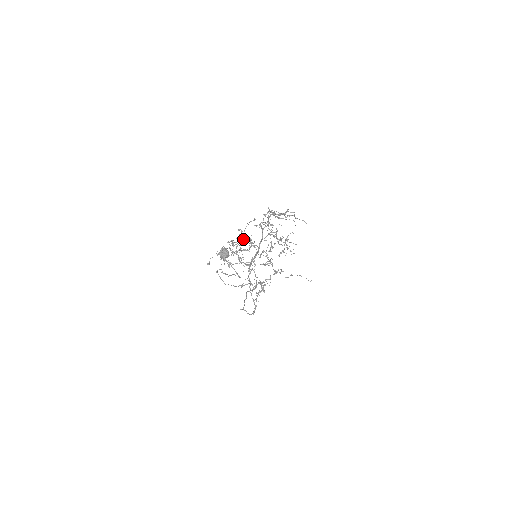
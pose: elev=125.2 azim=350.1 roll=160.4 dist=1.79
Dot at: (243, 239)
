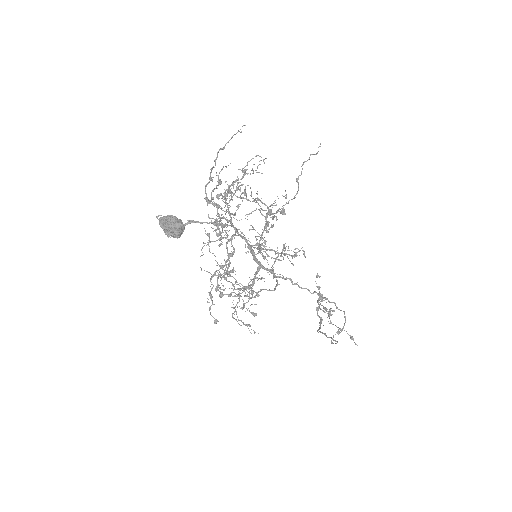
Dot at: (224, 266)
